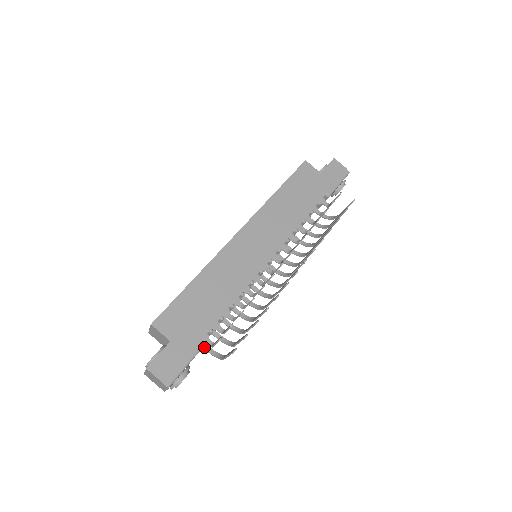
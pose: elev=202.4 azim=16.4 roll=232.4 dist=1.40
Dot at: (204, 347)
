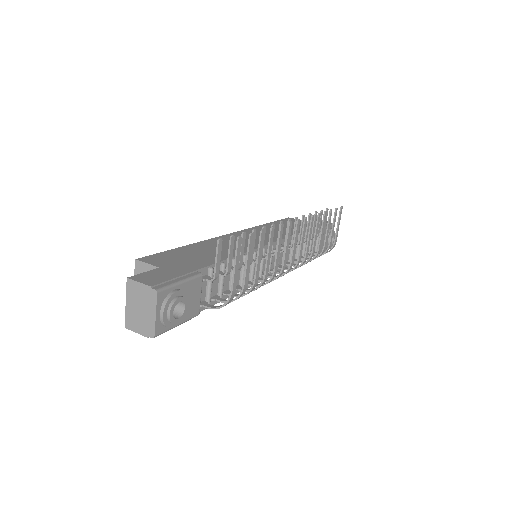
Dot at: (206, 305)
